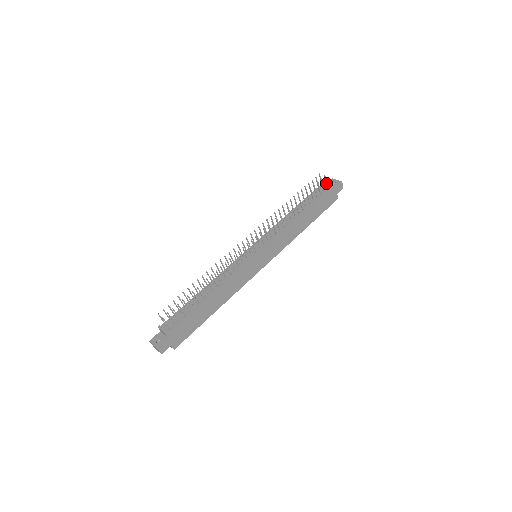
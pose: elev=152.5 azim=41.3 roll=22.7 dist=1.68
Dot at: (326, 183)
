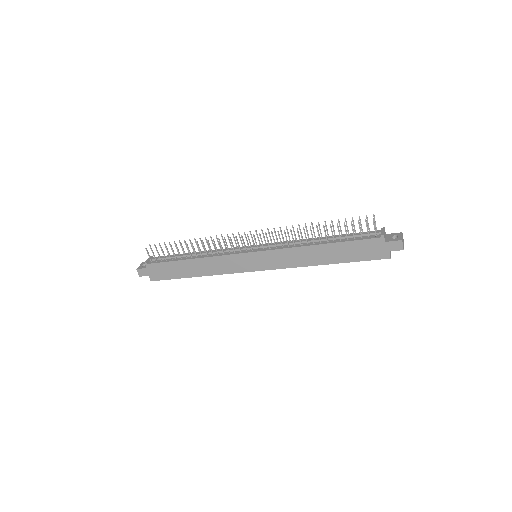
Dot at: (374, 229)
